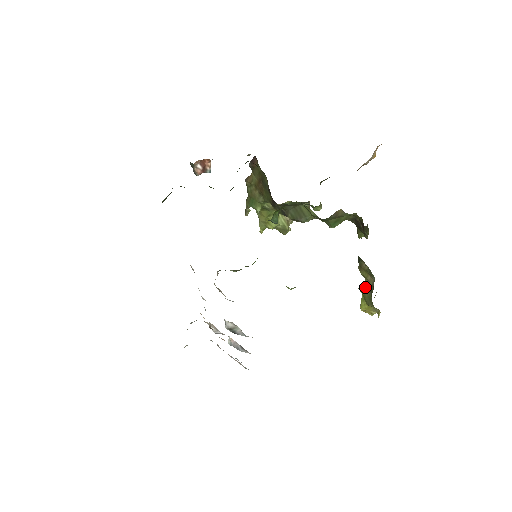
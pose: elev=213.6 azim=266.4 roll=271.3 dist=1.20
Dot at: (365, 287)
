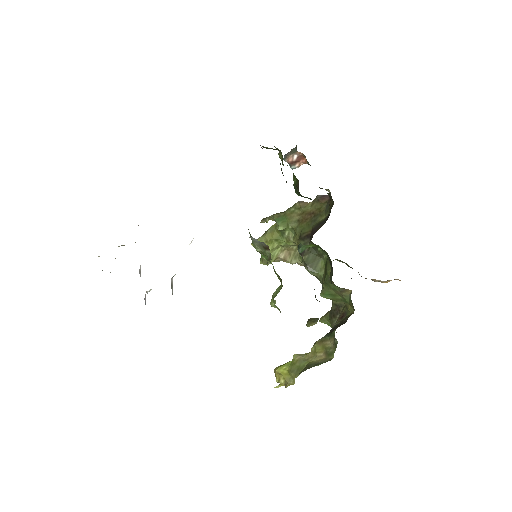
Dot at: (304, 358)
